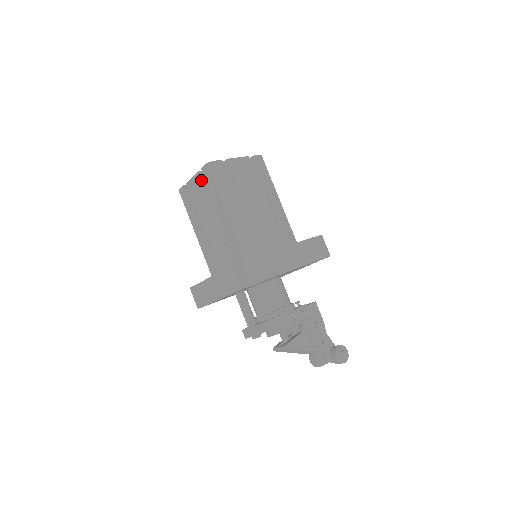
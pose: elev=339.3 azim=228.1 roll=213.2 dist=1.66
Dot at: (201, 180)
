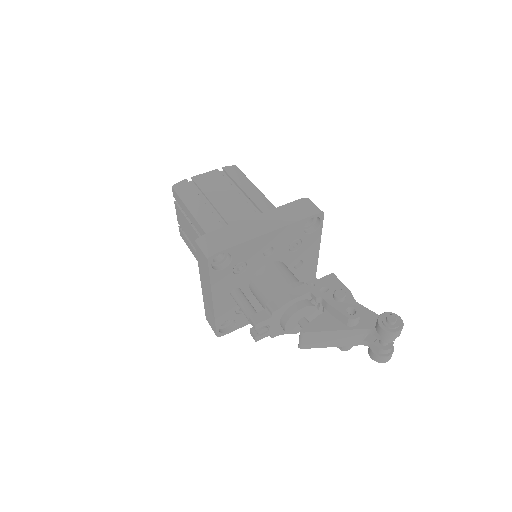
Dot at: (177, 207)
